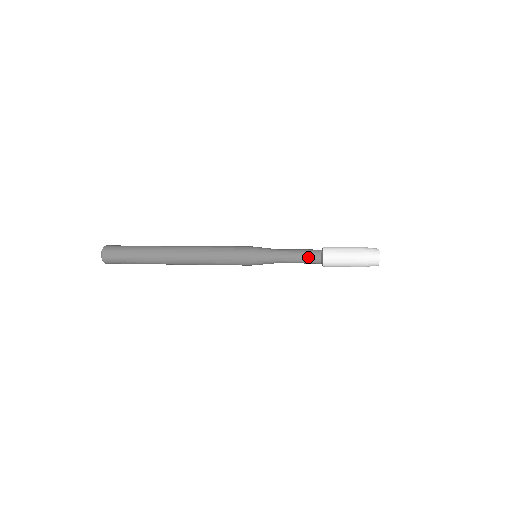
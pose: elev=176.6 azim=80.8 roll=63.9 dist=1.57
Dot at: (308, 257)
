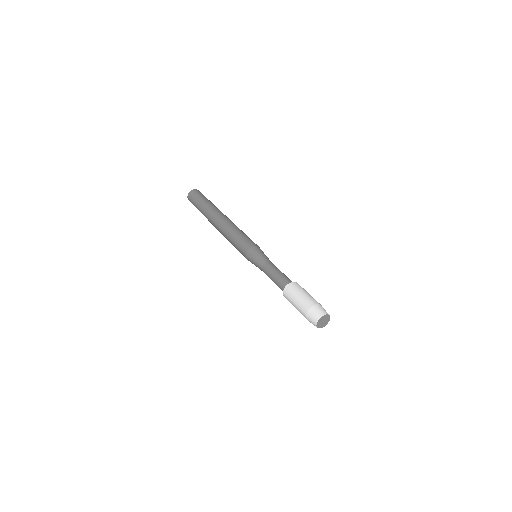
Dot at: (277, 282)
